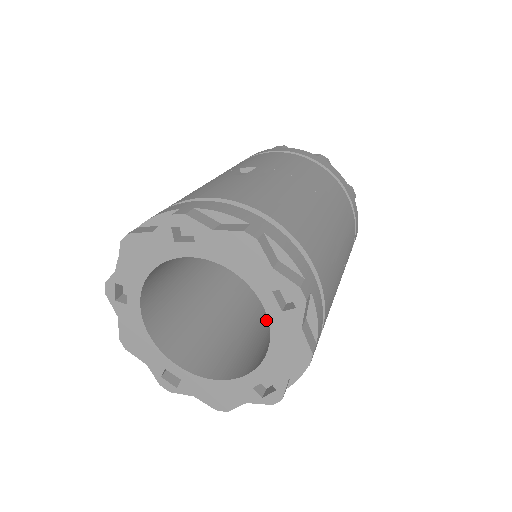
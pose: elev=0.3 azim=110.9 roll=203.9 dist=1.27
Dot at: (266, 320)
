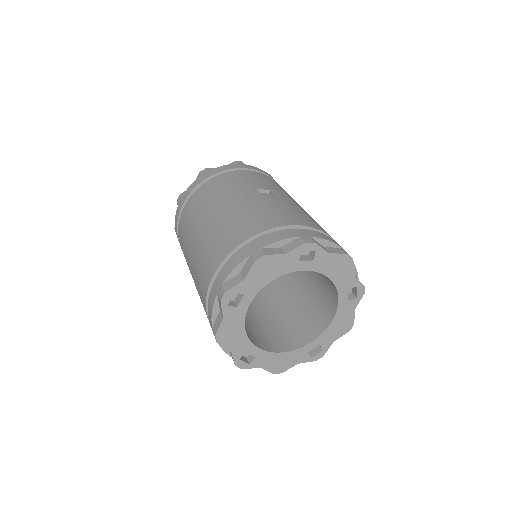
Dot at: (269, 304)
